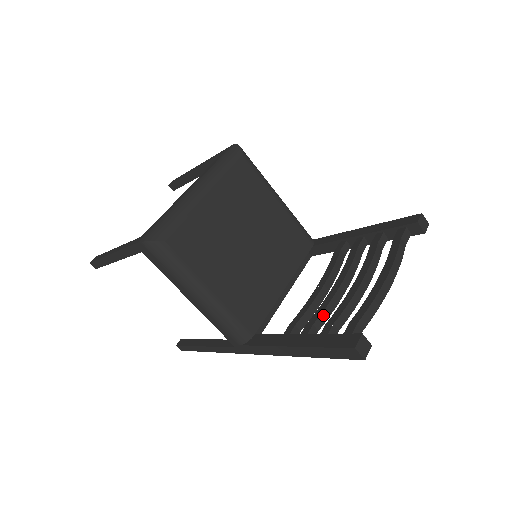
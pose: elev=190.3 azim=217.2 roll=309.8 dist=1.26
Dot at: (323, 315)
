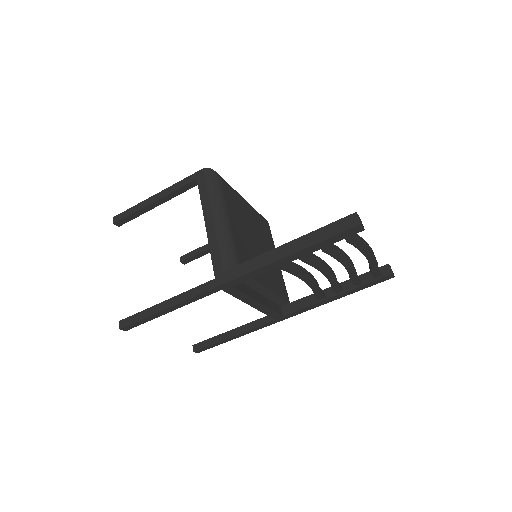
Dot at: (314, 256)
